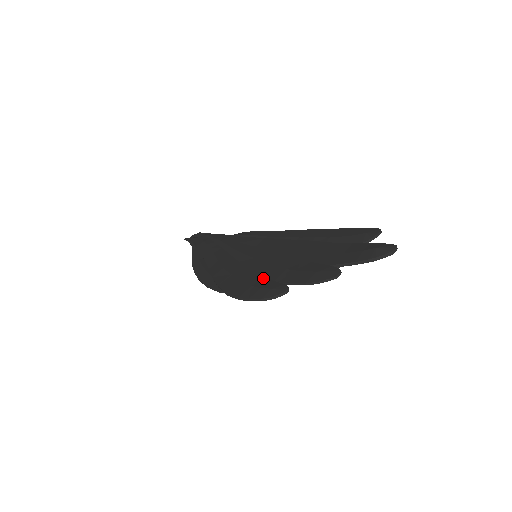
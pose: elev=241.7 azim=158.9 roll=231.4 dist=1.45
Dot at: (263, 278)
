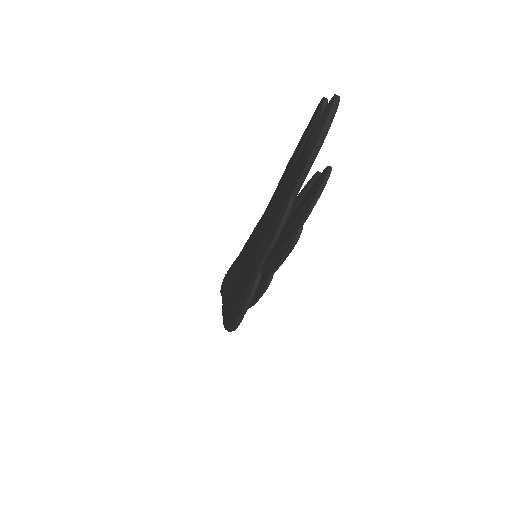
Dot at: (245, 280)
